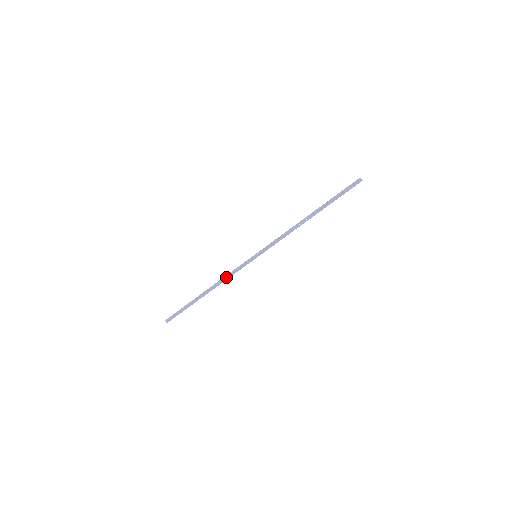
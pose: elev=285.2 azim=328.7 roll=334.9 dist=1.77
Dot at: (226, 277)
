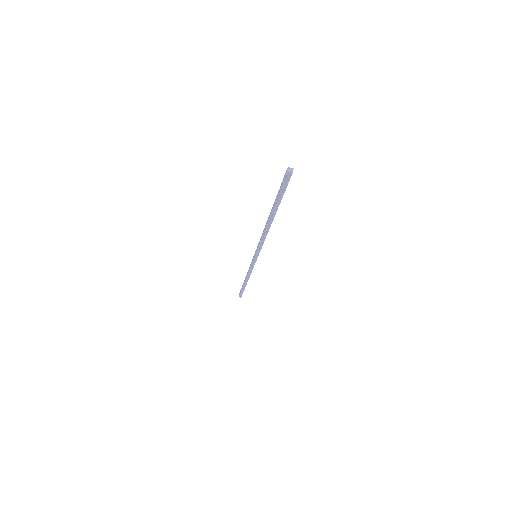
Dot at: (248, 270)
